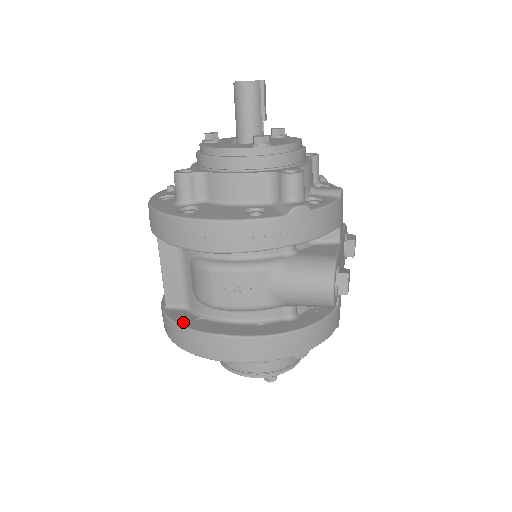
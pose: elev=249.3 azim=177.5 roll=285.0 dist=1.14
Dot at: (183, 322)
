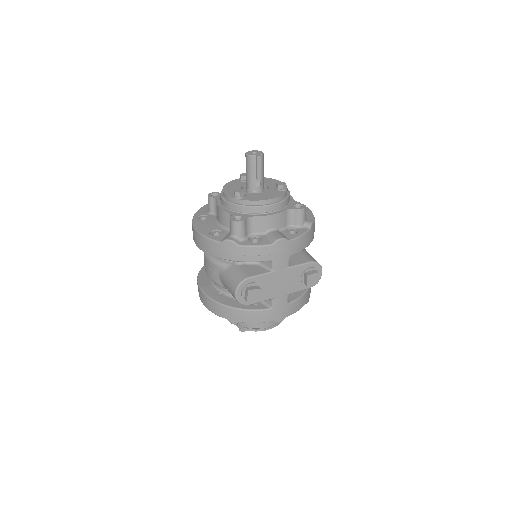
Dot at: (201, 273)
